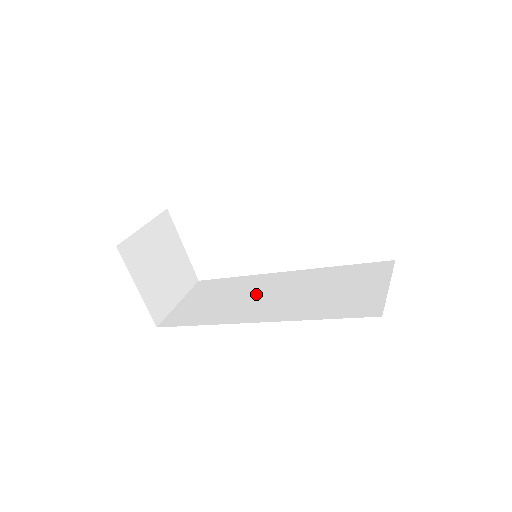
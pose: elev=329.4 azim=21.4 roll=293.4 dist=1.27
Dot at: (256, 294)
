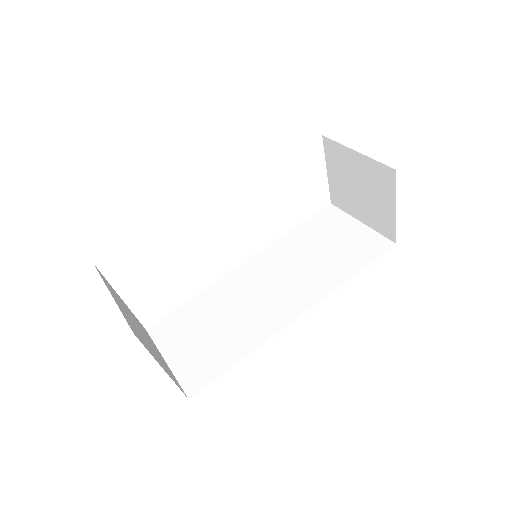
Dot at: (252, 296)
